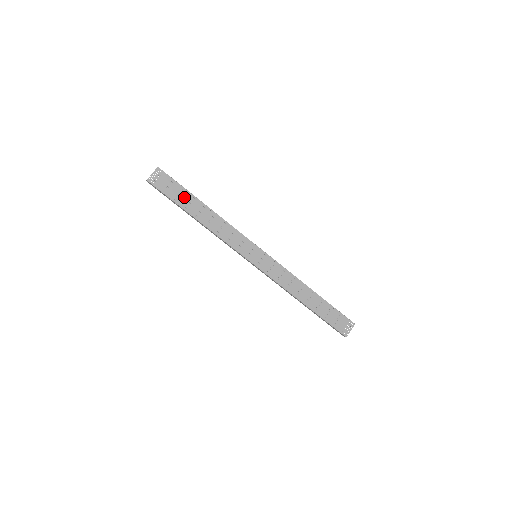
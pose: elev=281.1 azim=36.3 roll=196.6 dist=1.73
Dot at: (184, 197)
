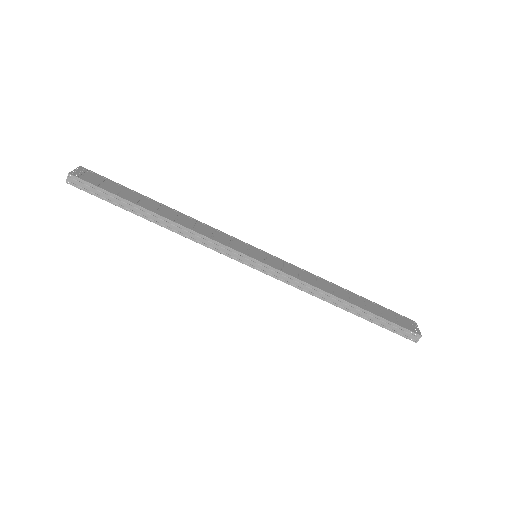
Dot at: (130, 194)
